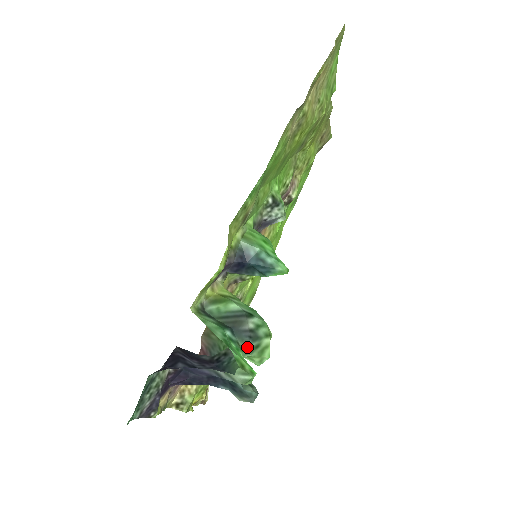
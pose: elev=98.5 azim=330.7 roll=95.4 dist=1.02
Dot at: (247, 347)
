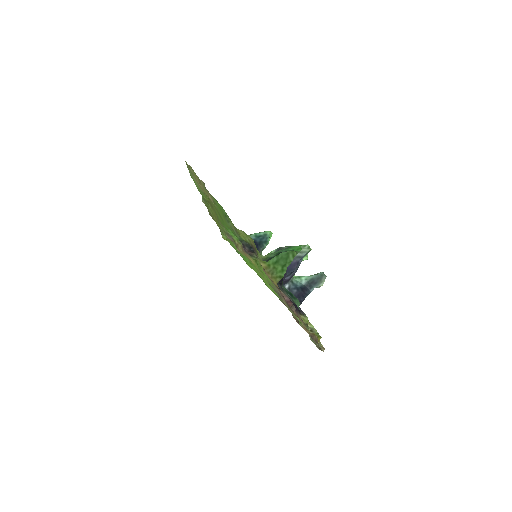
Dot at: occluded
